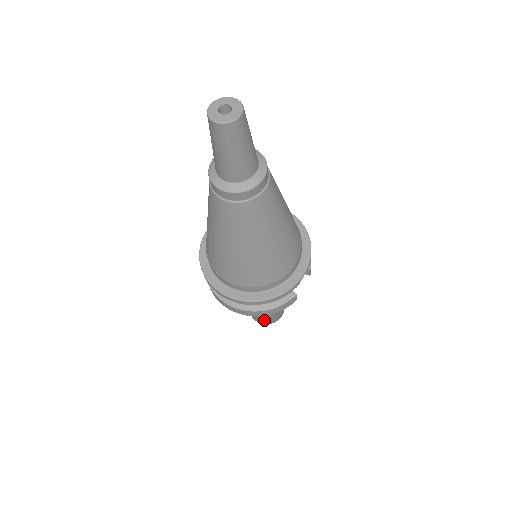
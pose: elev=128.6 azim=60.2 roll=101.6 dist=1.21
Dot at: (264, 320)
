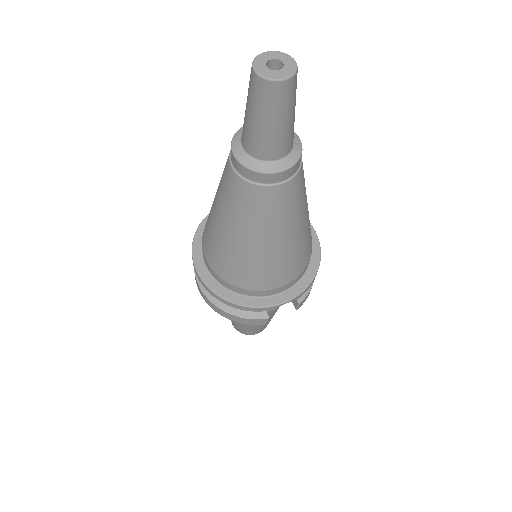
Dot at: (236, 325)
